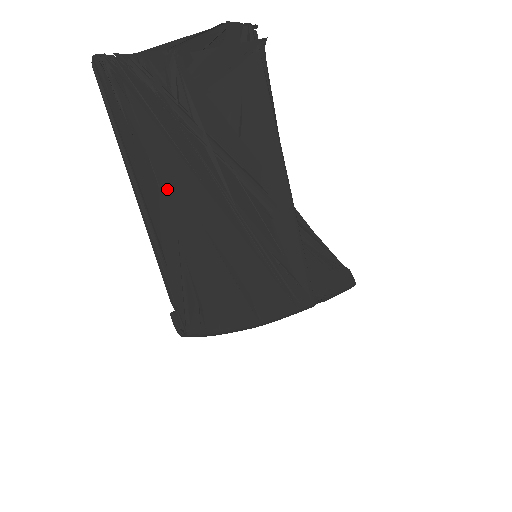
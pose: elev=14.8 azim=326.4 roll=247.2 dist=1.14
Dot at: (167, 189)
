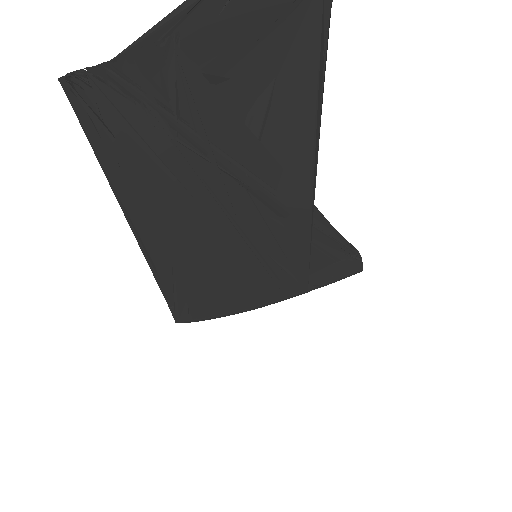
Dot at: (160, 220)
